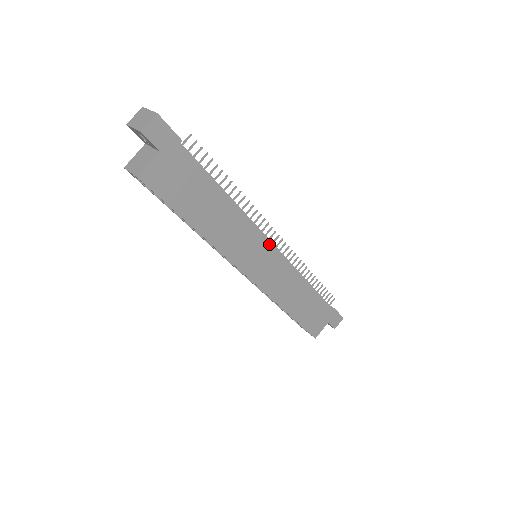
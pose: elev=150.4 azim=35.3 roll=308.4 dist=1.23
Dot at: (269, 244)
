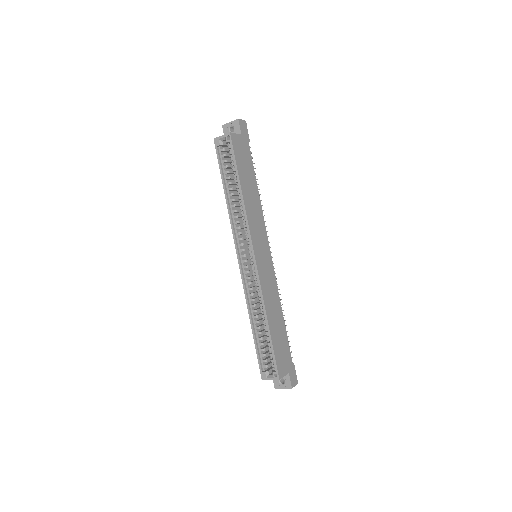
Dot at: (269, 247)
